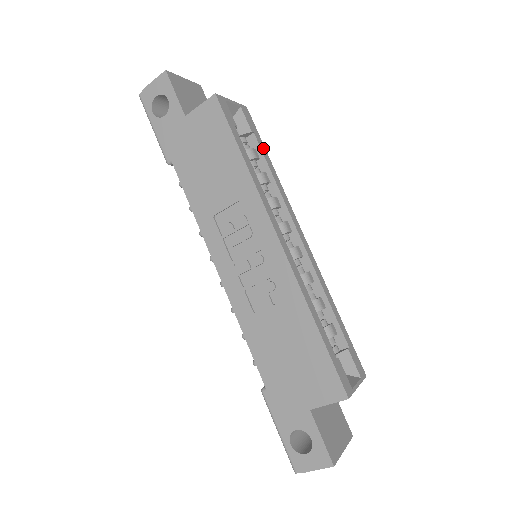
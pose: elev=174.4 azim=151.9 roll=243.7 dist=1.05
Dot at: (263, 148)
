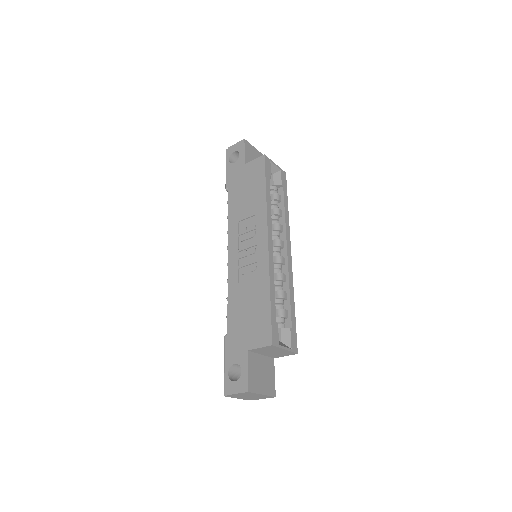
Dot at: (286, 197)
